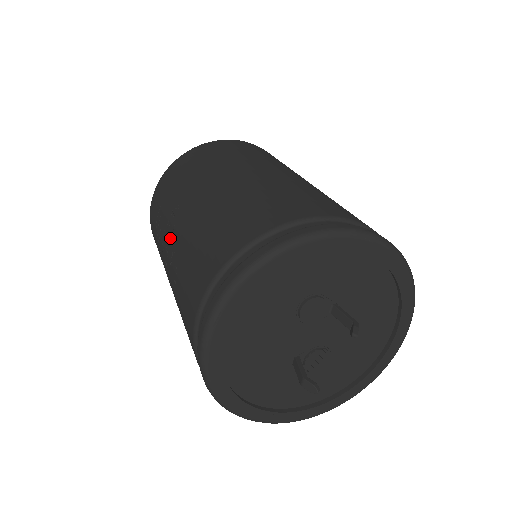
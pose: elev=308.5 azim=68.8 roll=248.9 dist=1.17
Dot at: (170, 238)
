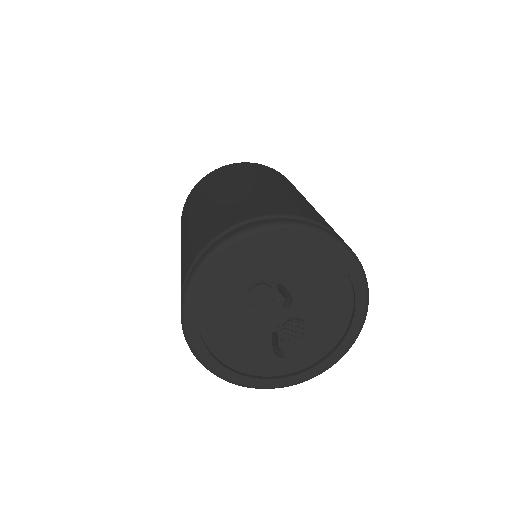
Dot at: occluded
